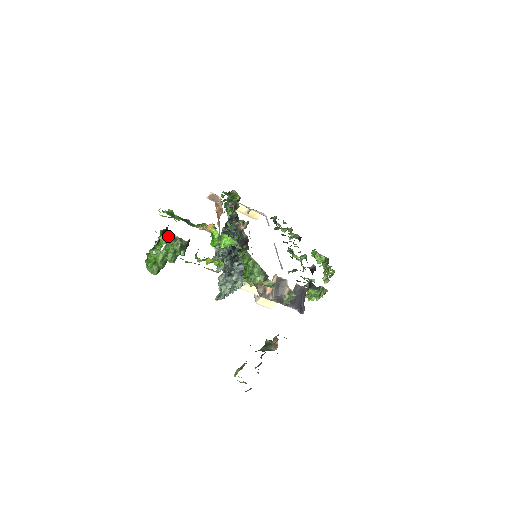
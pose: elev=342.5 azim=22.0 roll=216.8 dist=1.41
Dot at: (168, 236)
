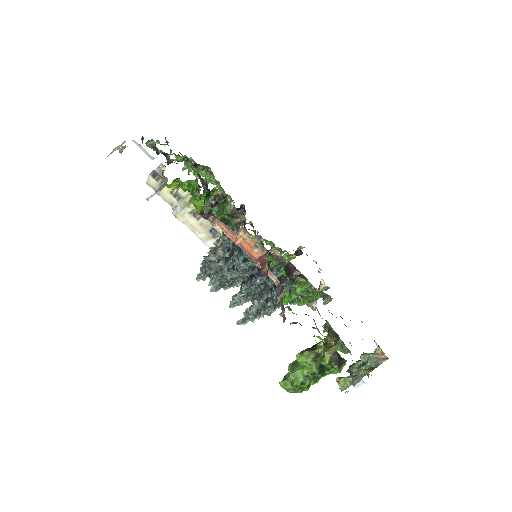
Dot at: (345, 364)
